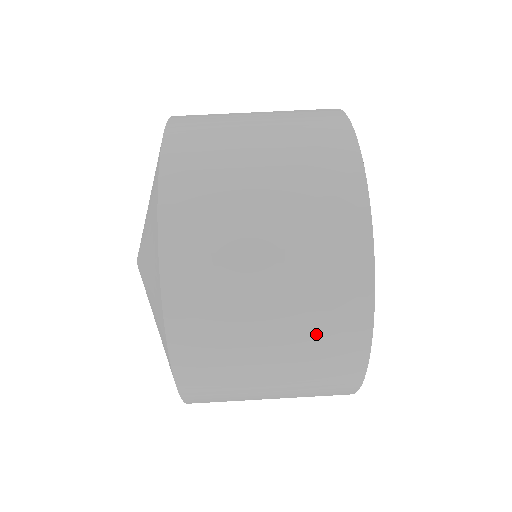
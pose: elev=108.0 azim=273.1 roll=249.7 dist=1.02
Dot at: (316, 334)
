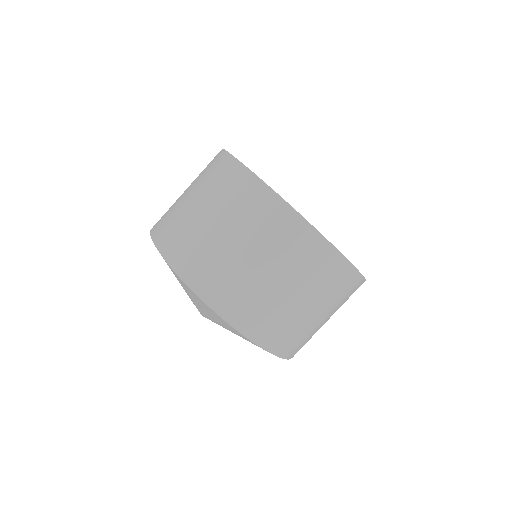
Dot at: occluded
